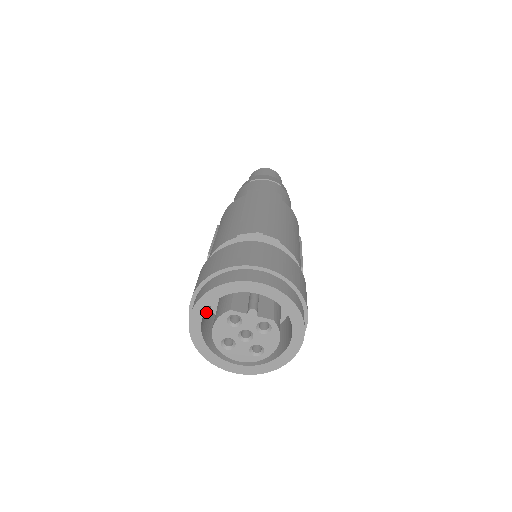
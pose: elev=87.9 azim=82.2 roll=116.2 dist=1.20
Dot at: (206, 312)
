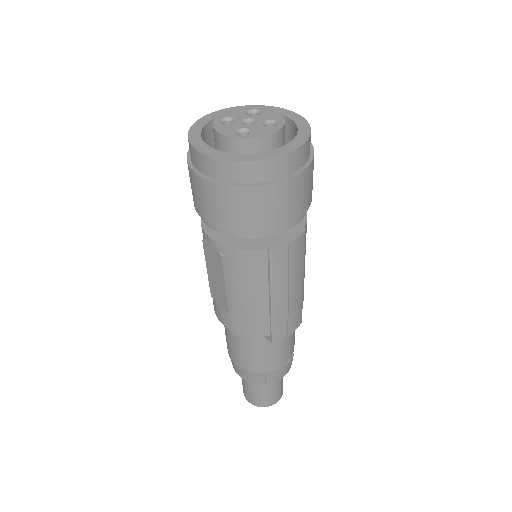
Dot at: occluded
